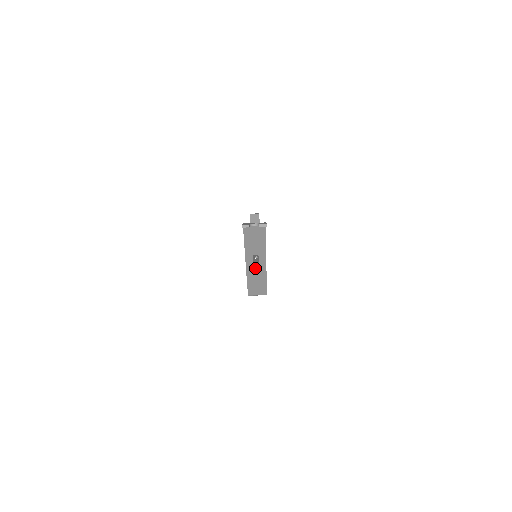
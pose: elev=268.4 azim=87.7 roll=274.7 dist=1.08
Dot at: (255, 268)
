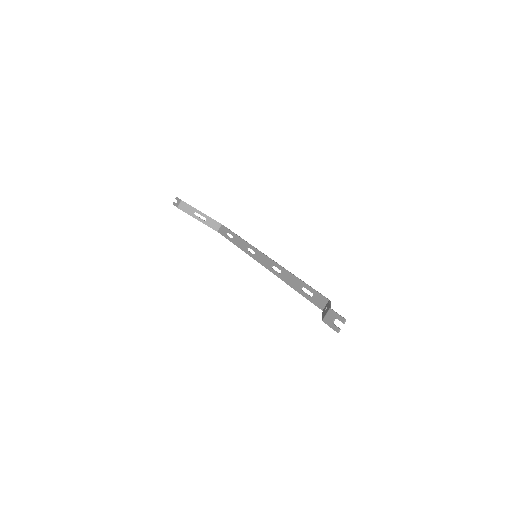
Dot at: (262, 261)
